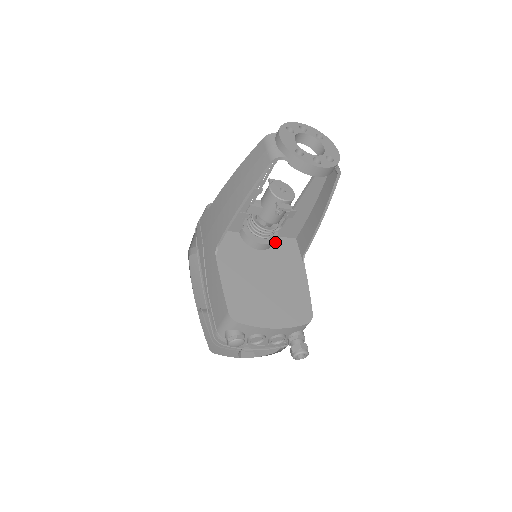
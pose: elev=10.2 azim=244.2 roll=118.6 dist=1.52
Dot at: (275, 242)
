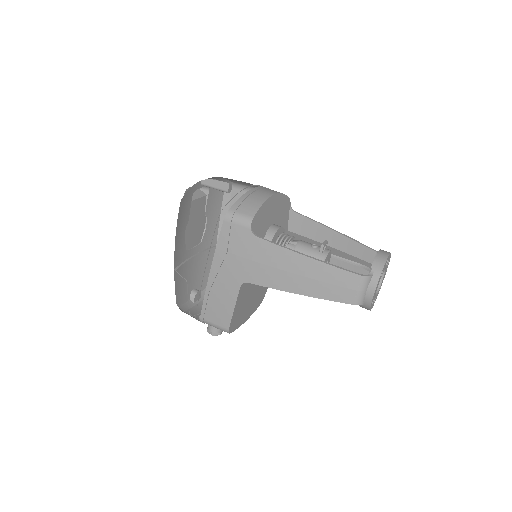
Dot at: occluded
